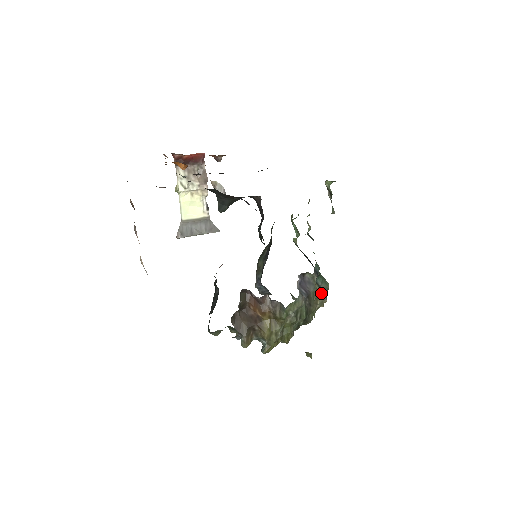
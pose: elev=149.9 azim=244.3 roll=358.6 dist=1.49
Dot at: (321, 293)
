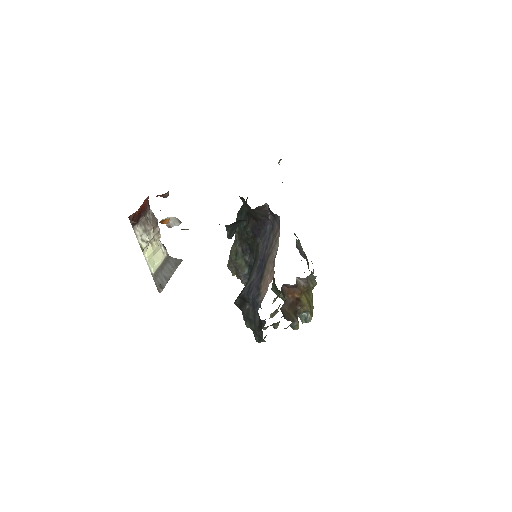
Dot at: occluded
